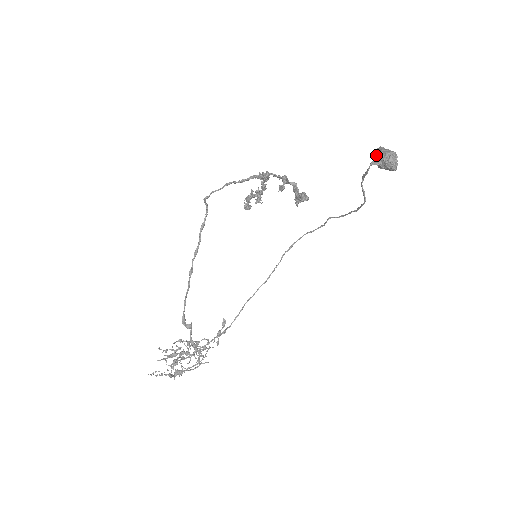
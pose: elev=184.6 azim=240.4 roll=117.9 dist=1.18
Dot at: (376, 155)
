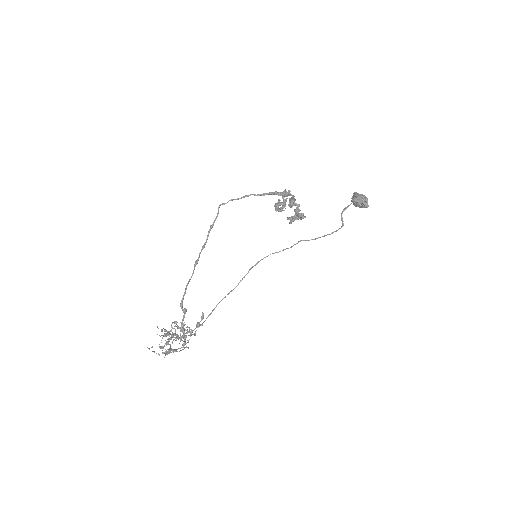
Dot at: (354, 196)
